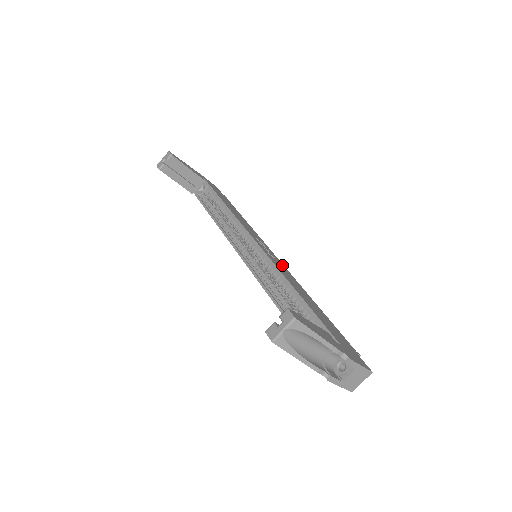
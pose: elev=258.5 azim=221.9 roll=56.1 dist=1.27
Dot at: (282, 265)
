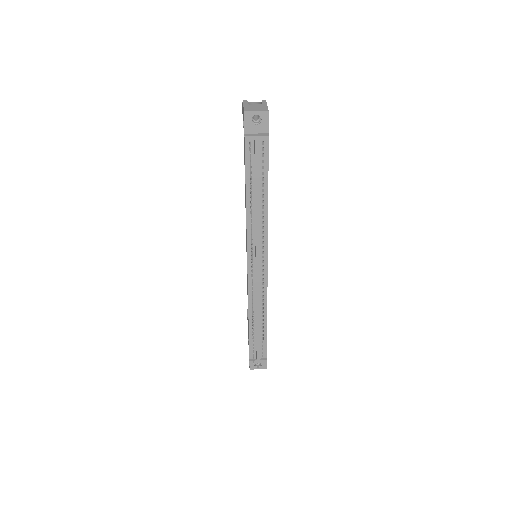
Dot at: occluded
